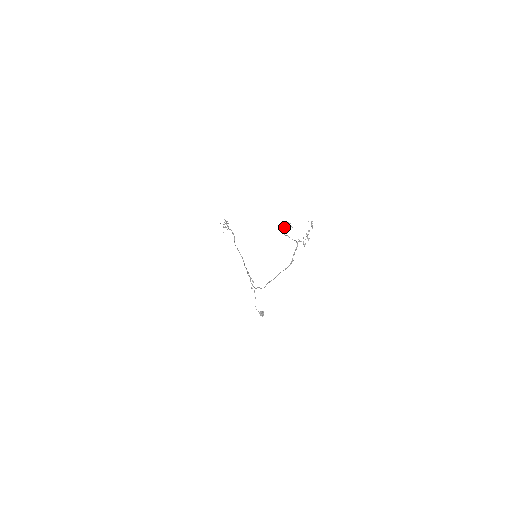
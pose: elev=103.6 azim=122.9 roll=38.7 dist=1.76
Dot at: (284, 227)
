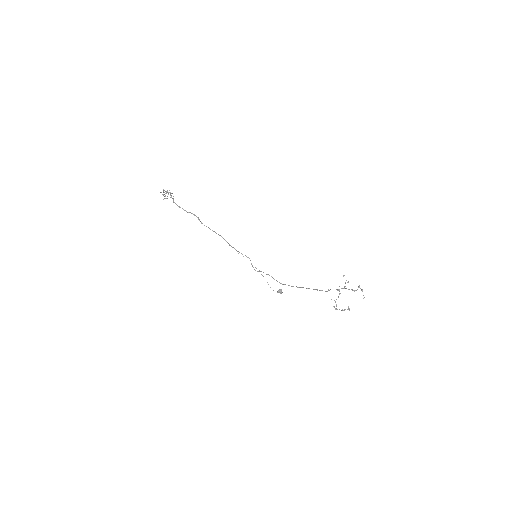
Dot at: occluded
